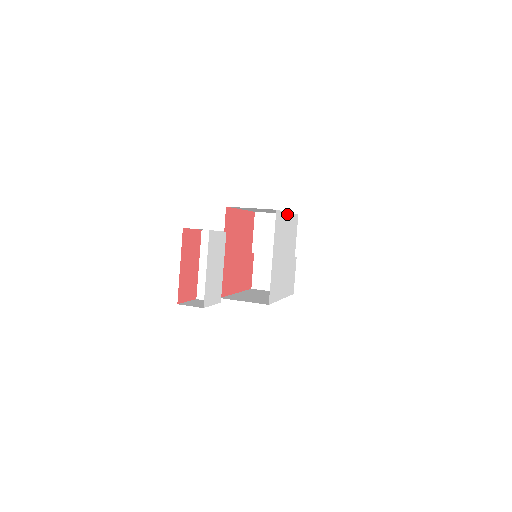
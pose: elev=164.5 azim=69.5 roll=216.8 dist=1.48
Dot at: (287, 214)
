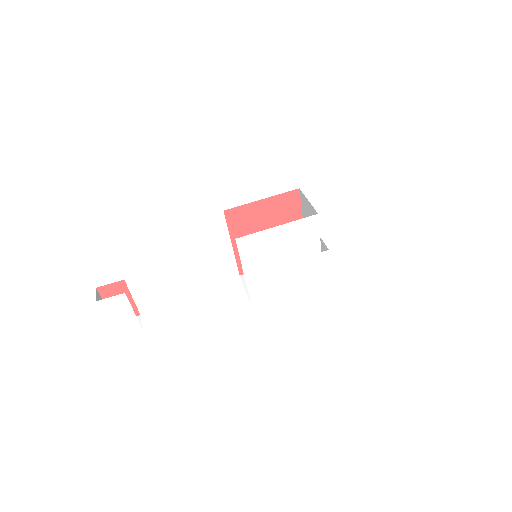
Dot at: (275, 228)
